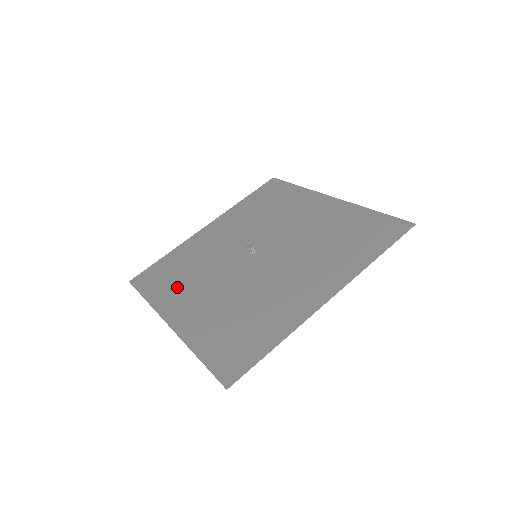
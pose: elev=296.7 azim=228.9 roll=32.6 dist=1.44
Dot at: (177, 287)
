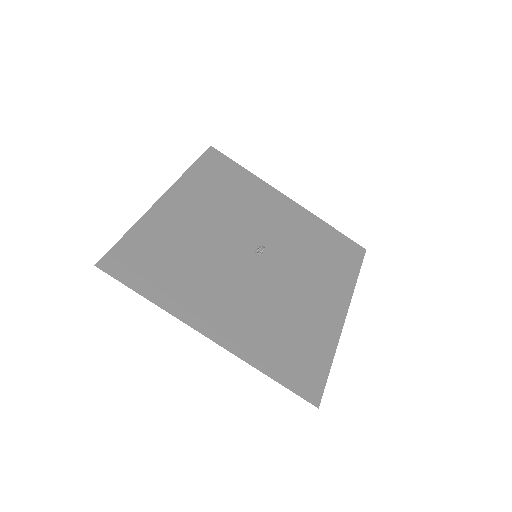
Dot at: (185, 285)
